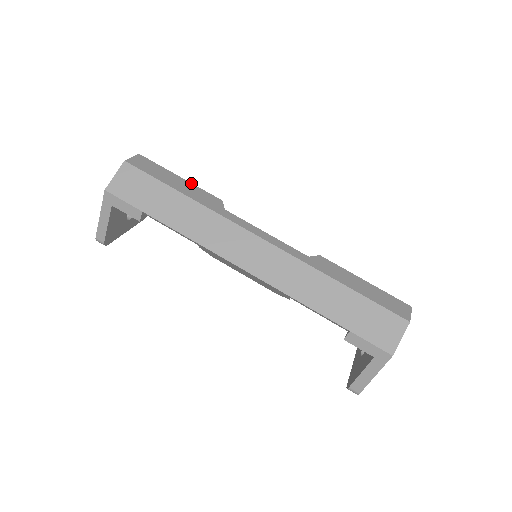
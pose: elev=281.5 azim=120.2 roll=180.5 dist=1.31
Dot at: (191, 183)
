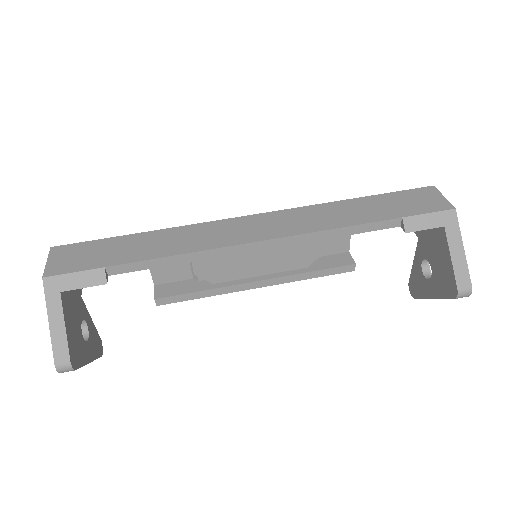
Dot at: occluded
